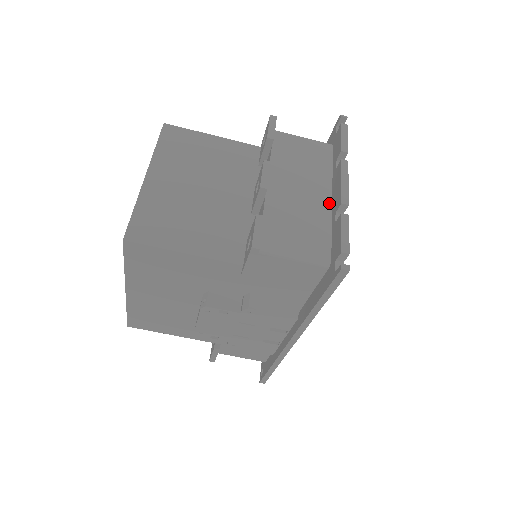
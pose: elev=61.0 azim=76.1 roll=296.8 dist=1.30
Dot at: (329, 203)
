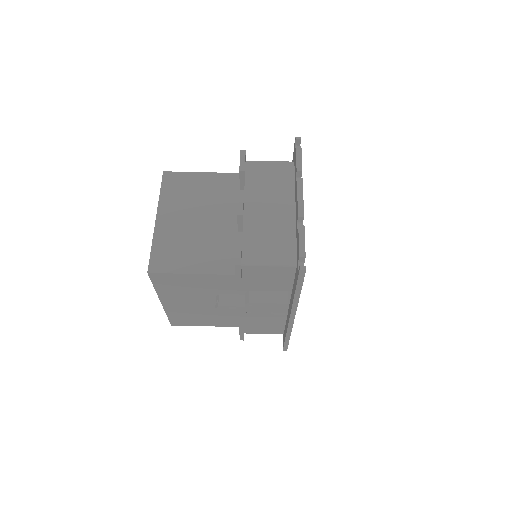
Dot at: (293, 214)
